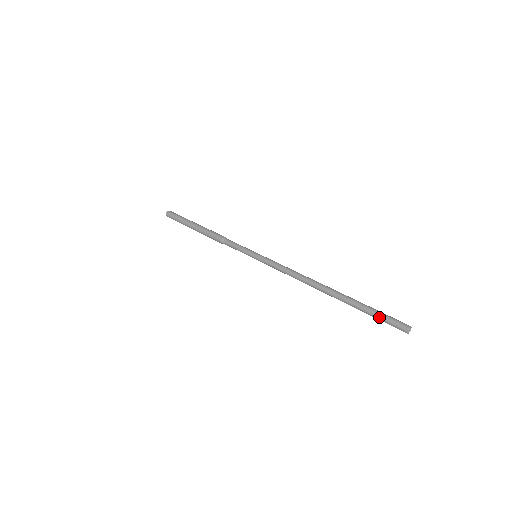
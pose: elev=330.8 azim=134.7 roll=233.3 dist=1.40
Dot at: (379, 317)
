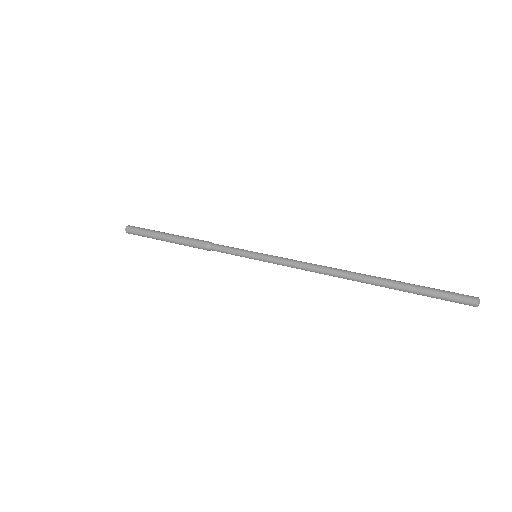
Dot at: (437, 293)
